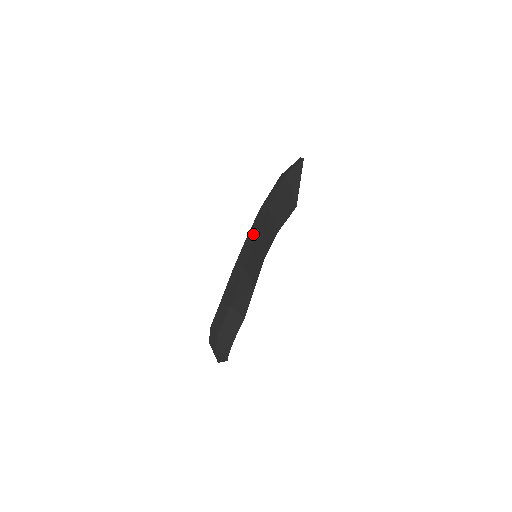
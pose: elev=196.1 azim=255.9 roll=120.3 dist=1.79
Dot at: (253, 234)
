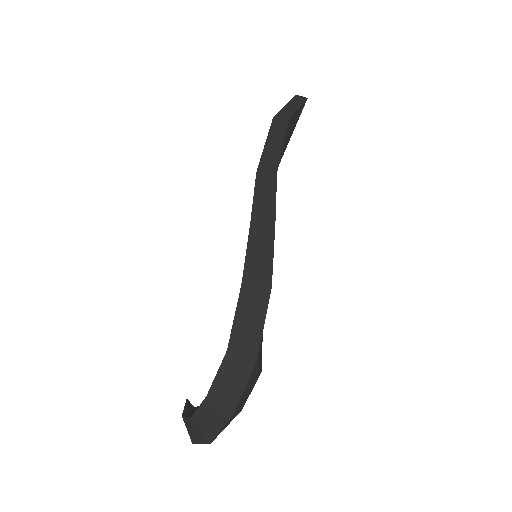
Dot at: (266, 221)
